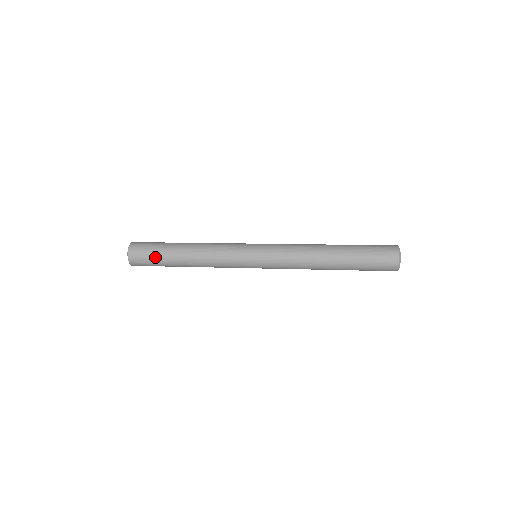
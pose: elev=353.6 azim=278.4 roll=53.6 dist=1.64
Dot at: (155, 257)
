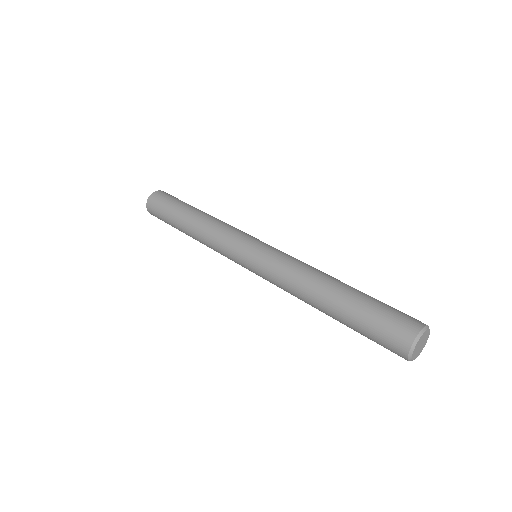
Dot at: (166, 221)
